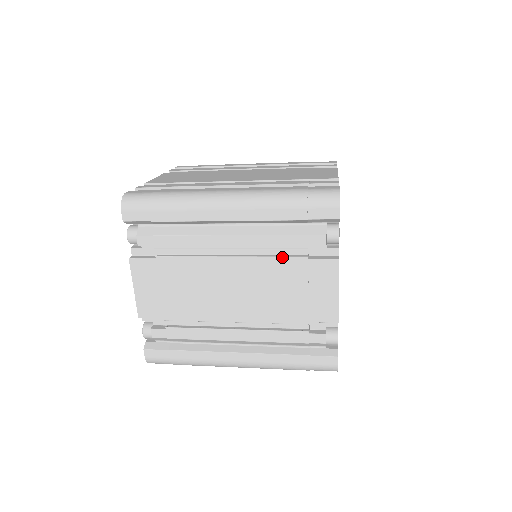
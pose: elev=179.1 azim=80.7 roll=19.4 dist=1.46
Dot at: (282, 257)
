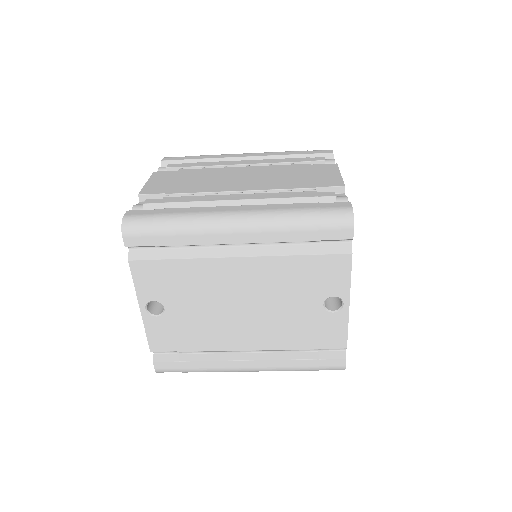
Dot at: (289, 165)
